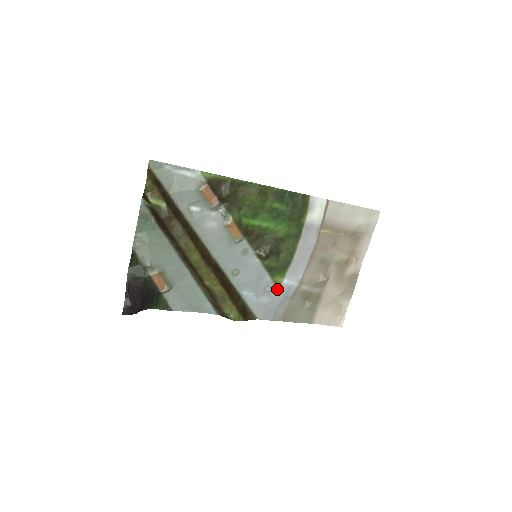
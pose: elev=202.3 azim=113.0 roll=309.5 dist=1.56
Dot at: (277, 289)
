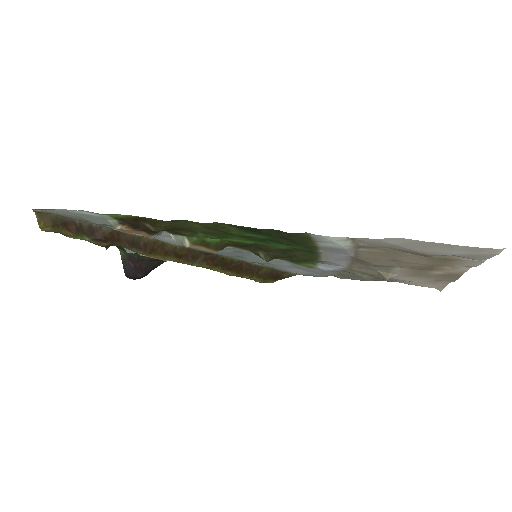
Dot at: (311, 268)
